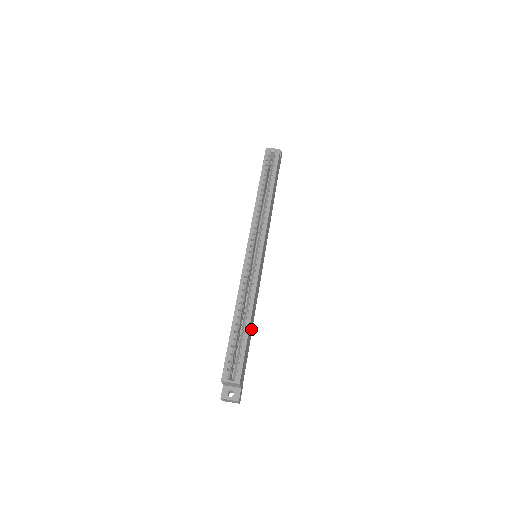
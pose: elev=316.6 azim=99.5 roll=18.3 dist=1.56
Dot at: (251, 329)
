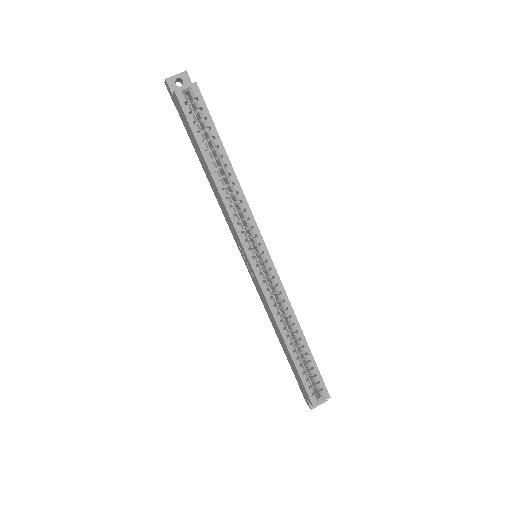
Dot at: occluded
